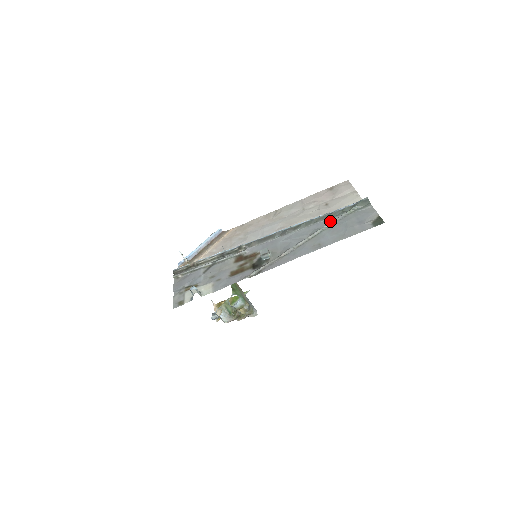
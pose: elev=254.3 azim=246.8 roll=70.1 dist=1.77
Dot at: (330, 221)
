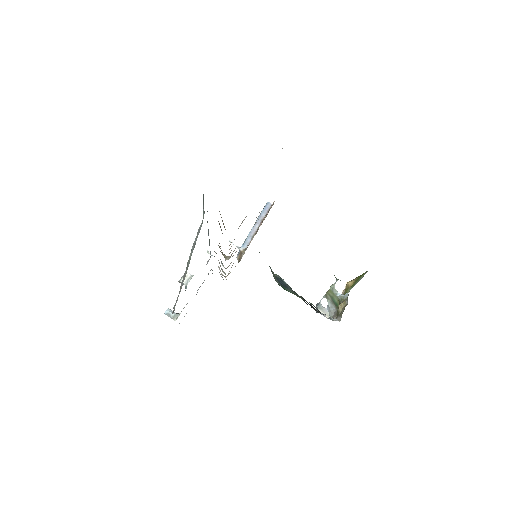
Dot at: occluded
